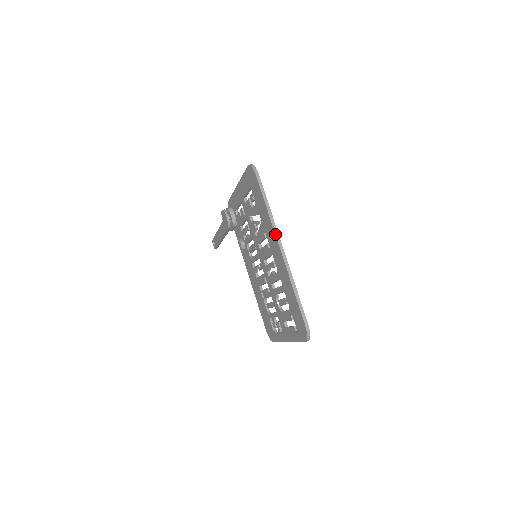
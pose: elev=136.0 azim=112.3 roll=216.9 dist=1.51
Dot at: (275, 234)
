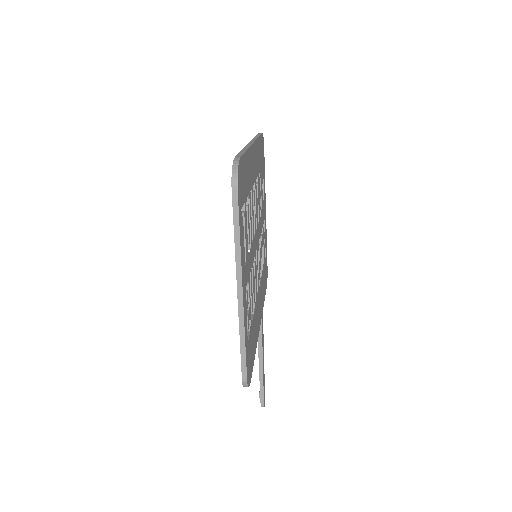
Dot at: (251, 140)
